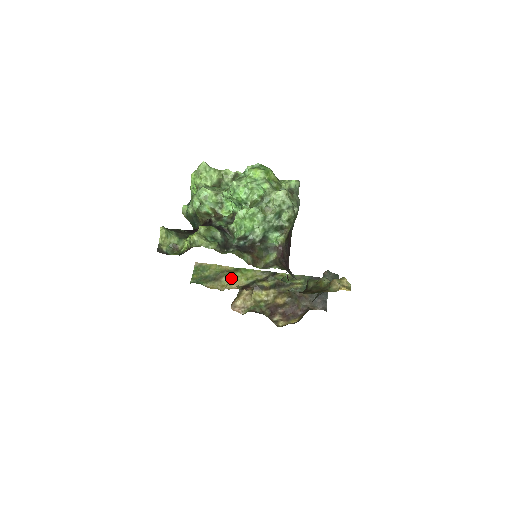
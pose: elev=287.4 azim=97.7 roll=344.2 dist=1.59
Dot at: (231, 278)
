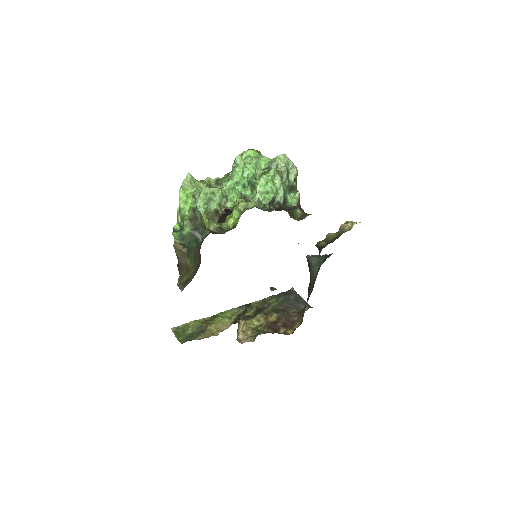
Dot at: (216, 324)
